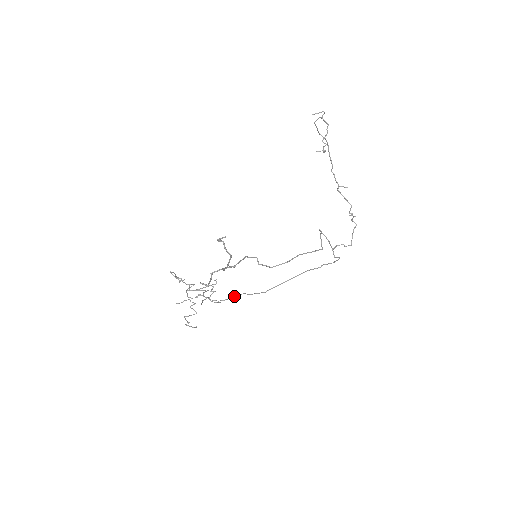
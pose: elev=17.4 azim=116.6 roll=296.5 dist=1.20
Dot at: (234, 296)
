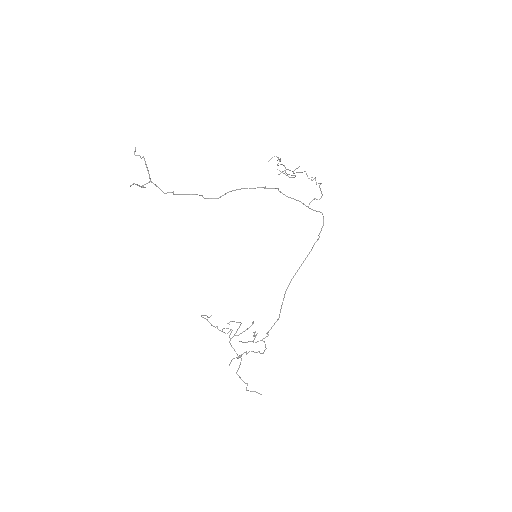
Dot at: (272, 326)
